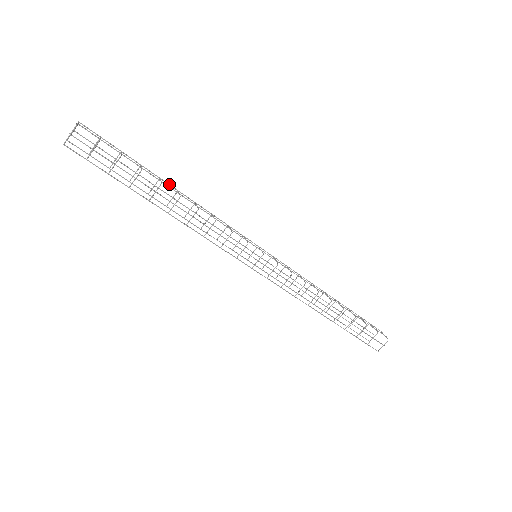
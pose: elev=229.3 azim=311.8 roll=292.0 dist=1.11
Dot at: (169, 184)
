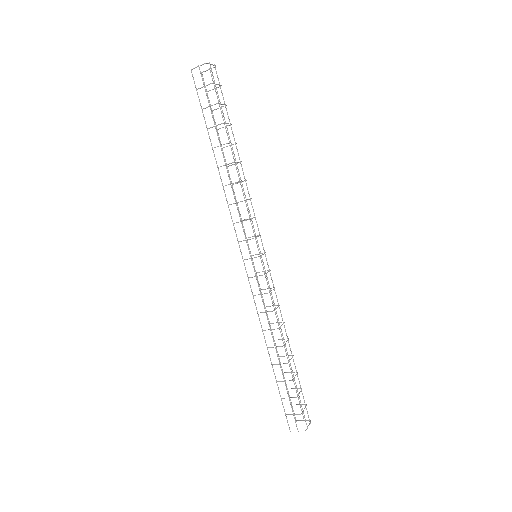
Dot at: occluded
